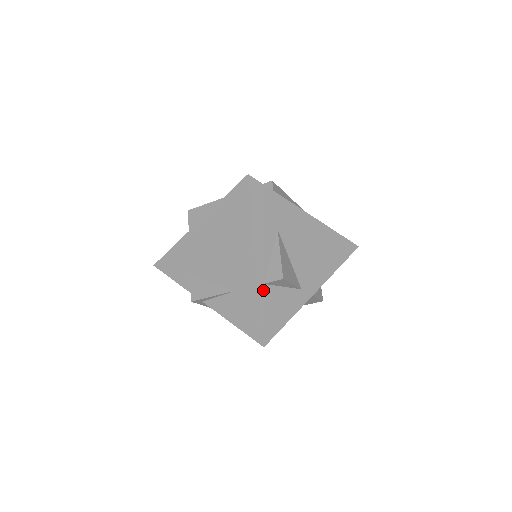
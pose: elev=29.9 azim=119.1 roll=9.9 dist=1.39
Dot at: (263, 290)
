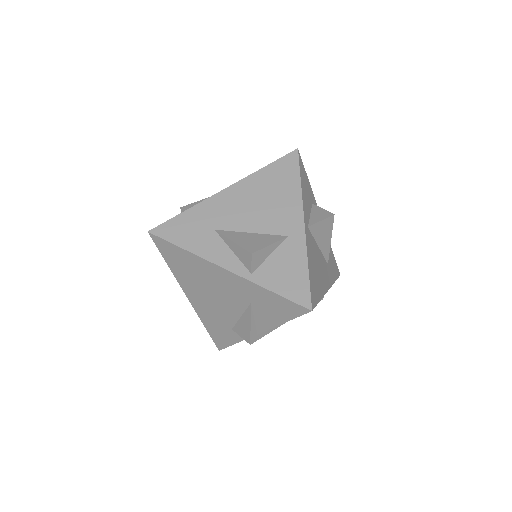
Dot at: (257, 278)
